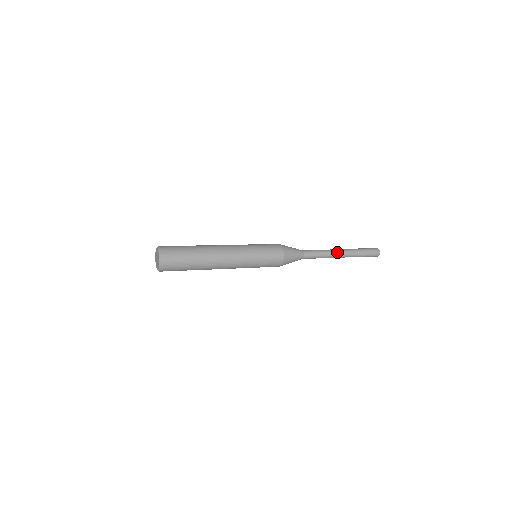
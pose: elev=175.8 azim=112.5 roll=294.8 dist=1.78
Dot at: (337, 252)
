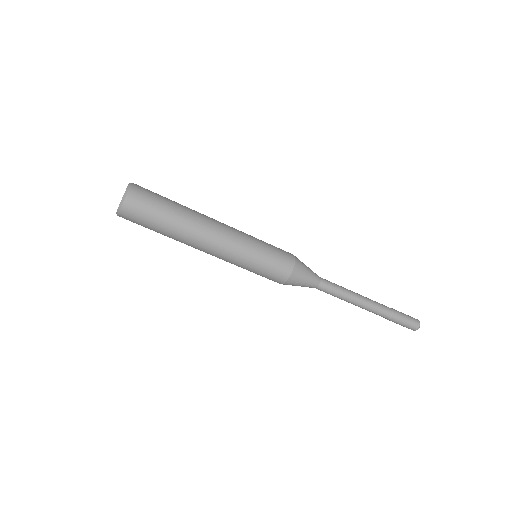
Dot at: (364, 301)
